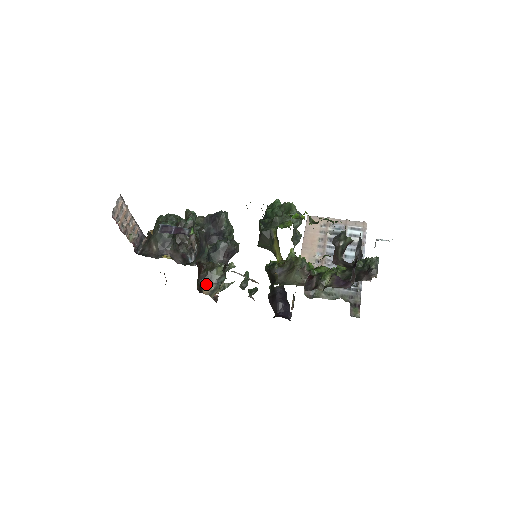
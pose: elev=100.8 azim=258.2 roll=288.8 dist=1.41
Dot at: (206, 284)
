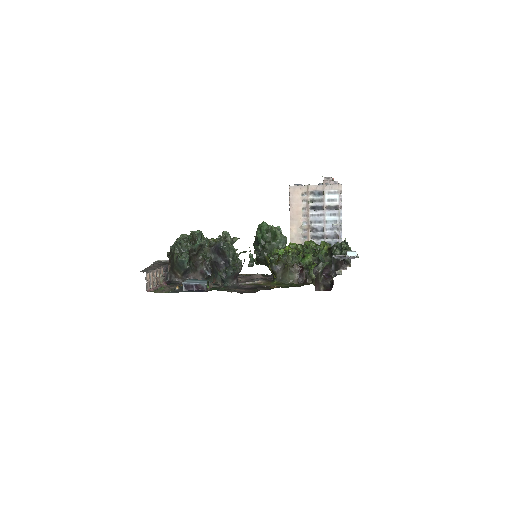
Dot at: occluded
